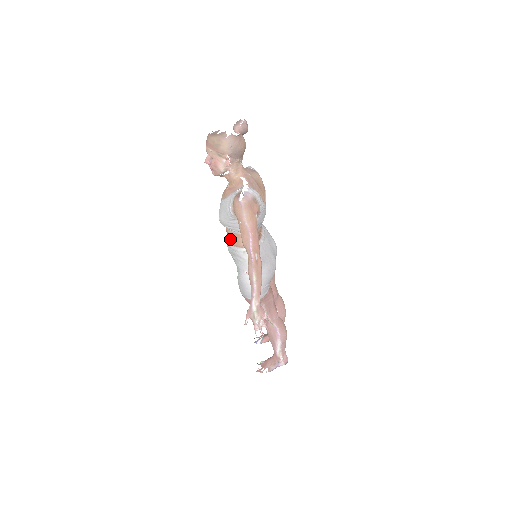
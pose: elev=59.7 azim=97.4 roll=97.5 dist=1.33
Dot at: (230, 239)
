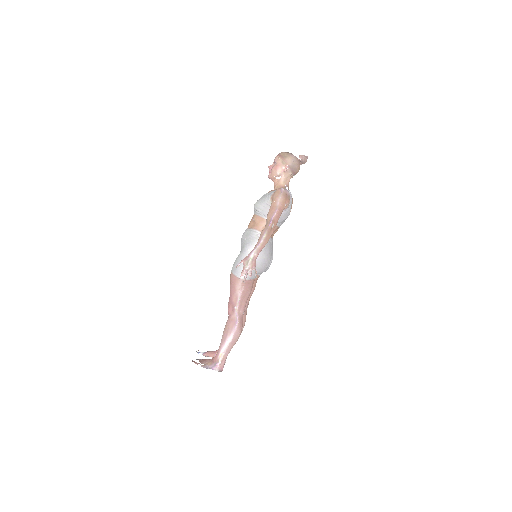
Dot at: (251, 224)
